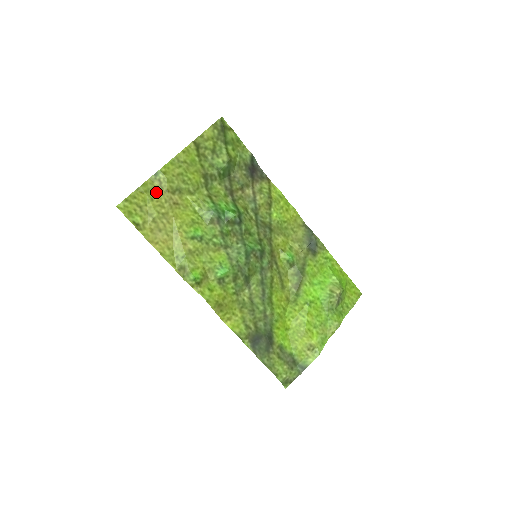
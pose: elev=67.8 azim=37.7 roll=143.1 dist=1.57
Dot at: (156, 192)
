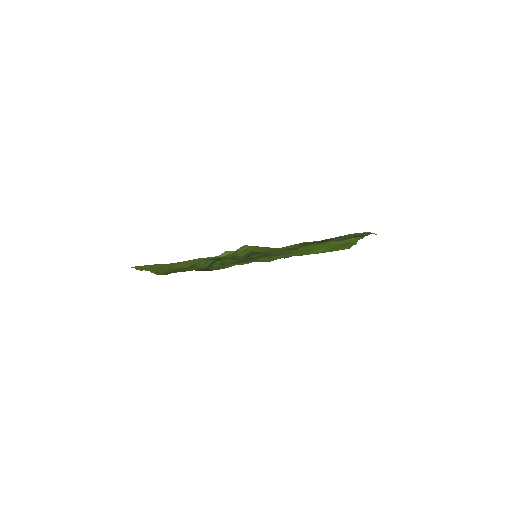
Dot at: occluded
